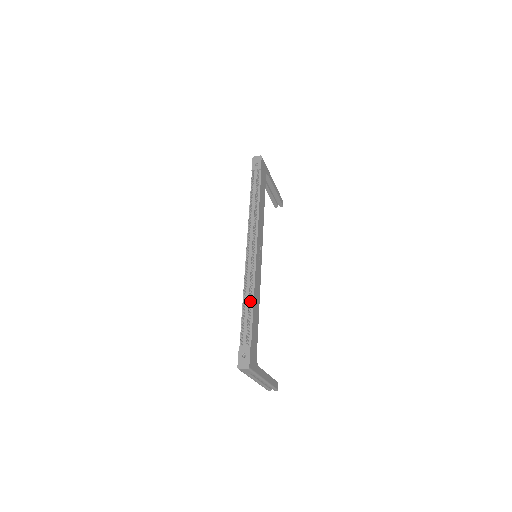
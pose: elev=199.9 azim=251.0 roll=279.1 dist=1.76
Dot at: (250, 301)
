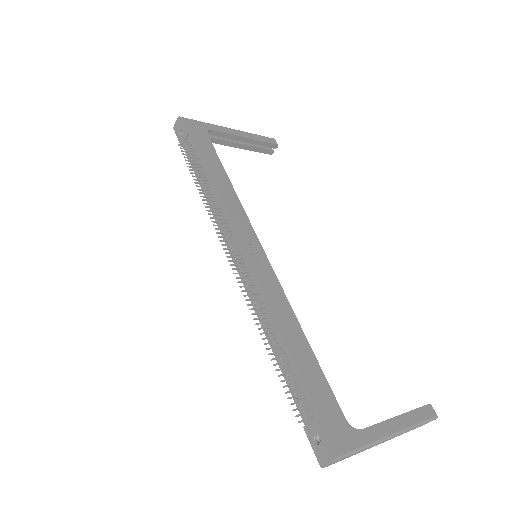
Dot at: (277, 339)
